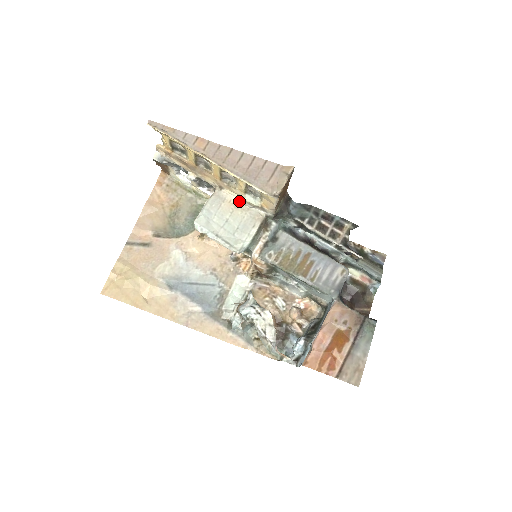
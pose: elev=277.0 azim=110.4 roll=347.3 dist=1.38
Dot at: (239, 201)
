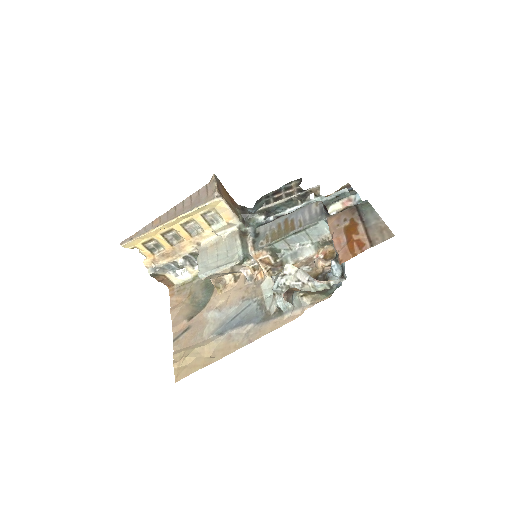
Dot at: (216, 239)
